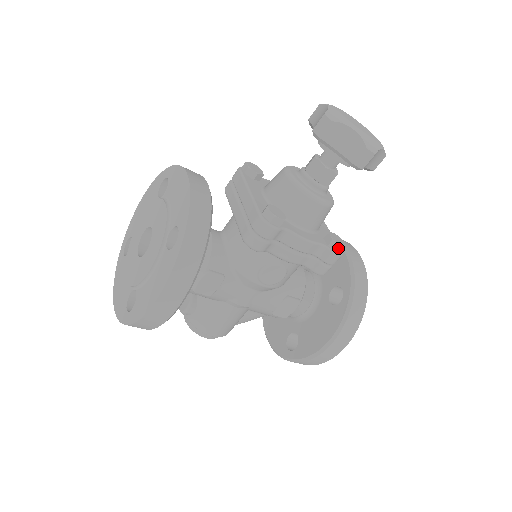
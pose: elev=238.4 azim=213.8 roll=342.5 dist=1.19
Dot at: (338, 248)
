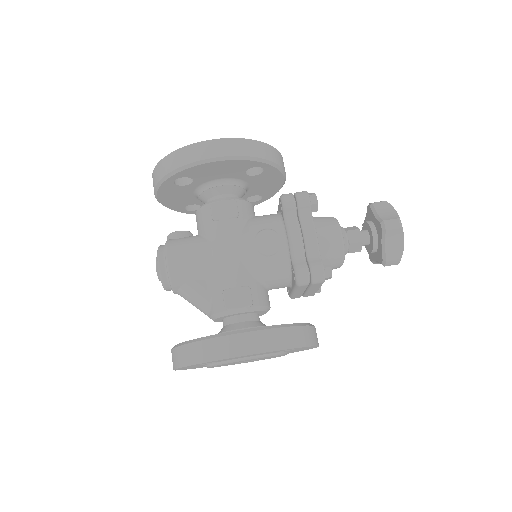
Dot at: (328, 266)
